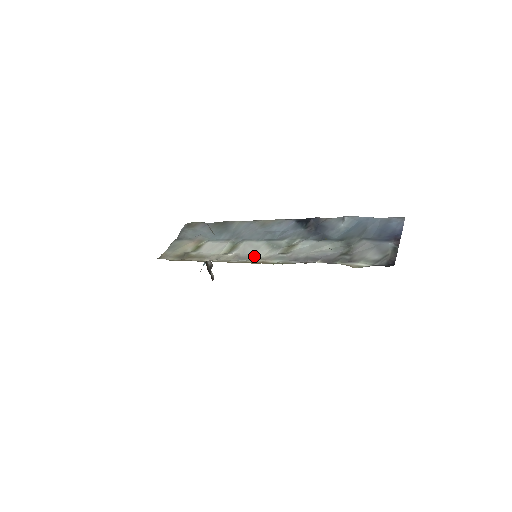
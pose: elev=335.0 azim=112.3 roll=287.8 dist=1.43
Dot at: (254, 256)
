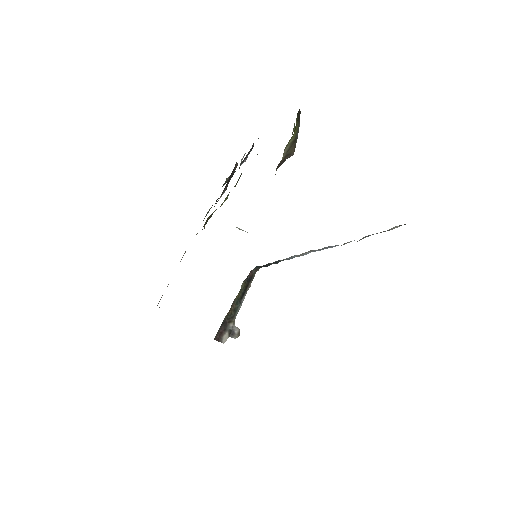
Dot at: occluded
